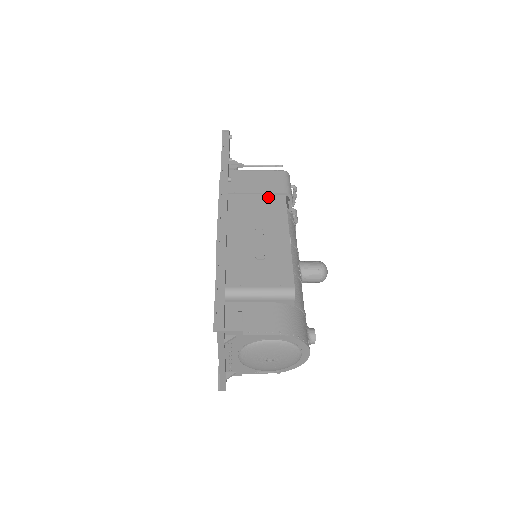
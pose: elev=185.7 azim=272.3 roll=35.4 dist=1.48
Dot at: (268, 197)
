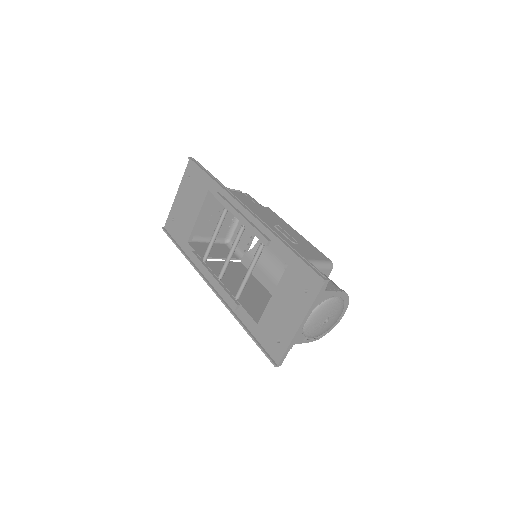
Dot at: (260, 207)
